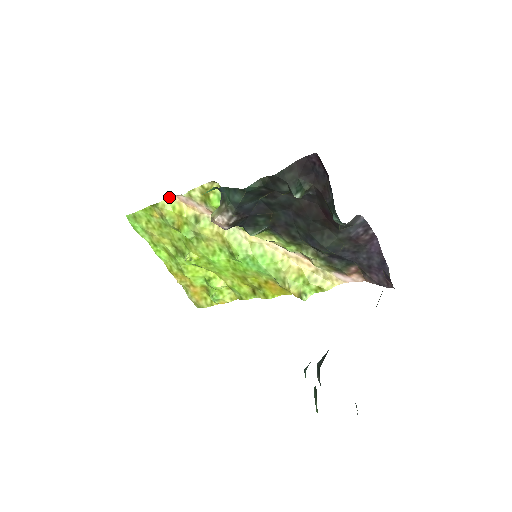
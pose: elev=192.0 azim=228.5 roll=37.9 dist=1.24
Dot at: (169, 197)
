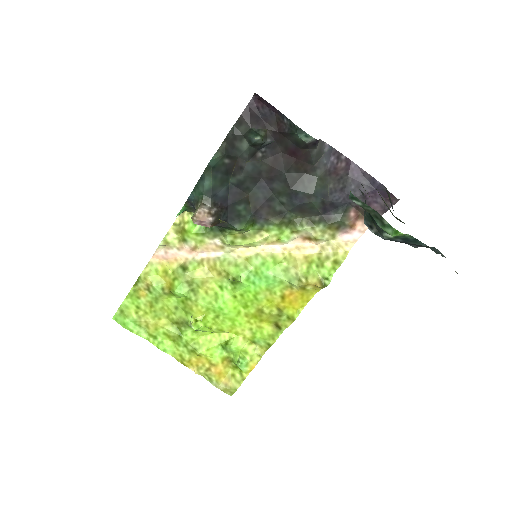
Dot at: (148, 263)
